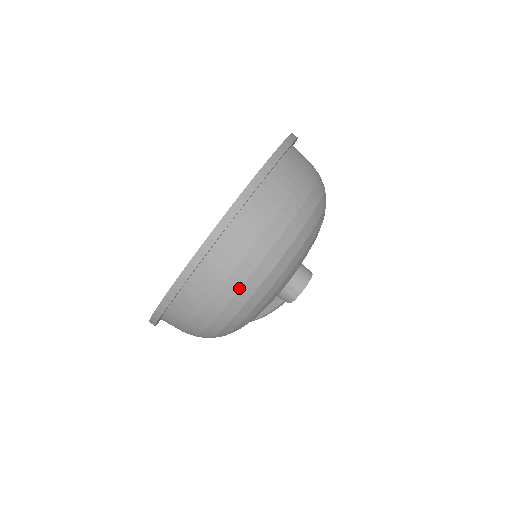
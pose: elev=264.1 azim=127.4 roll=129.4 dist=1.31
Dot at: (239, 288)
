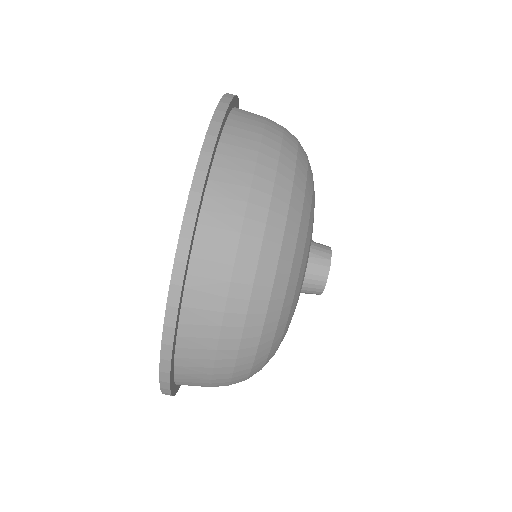
Dot at: occluded
